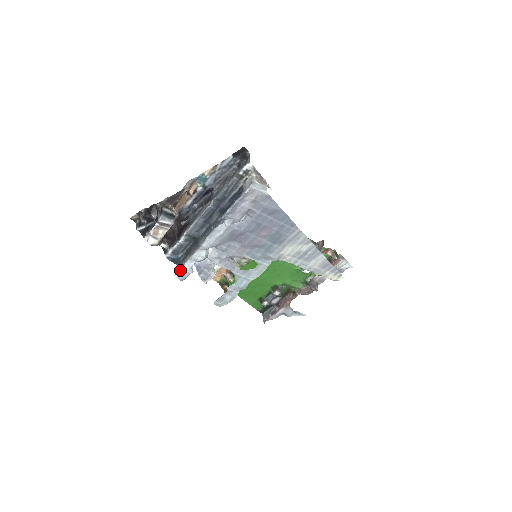
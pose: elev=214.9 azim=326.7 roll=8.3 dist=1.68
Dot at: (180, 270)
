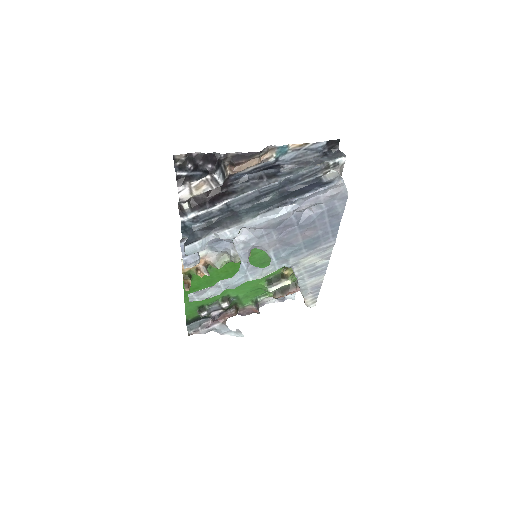
Dot at: (196, 242)
